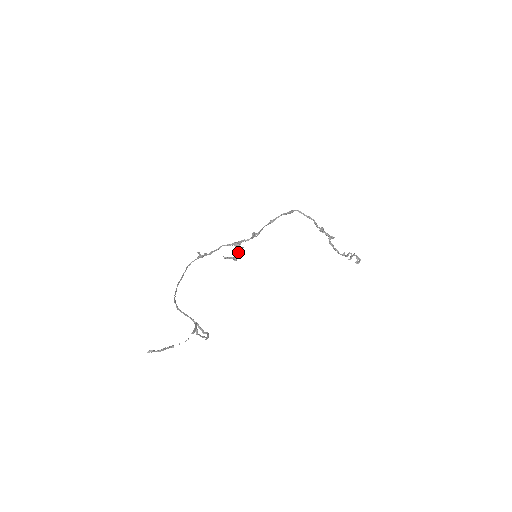
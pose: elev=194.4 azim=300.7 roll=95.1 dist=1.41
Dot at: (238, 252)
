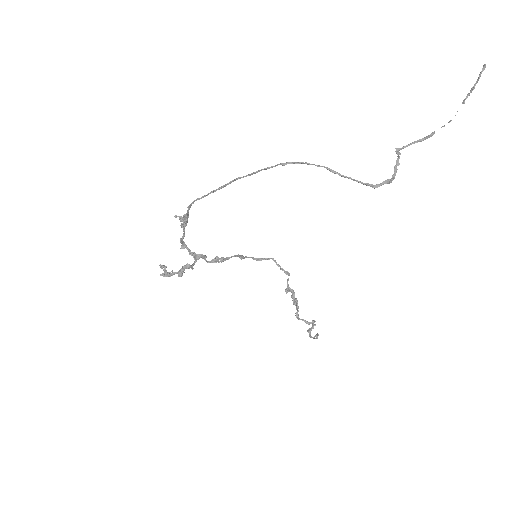
Dot at: (190, 267)
